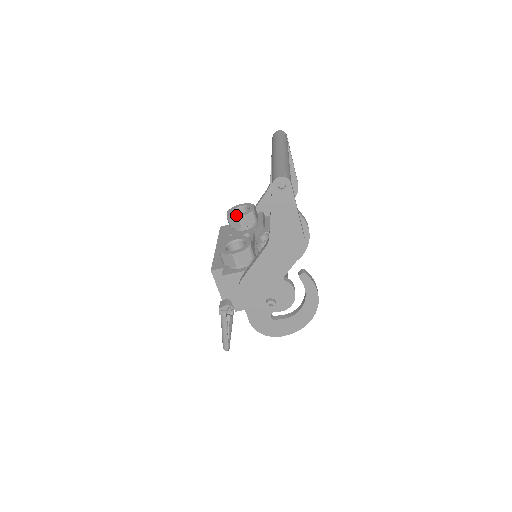
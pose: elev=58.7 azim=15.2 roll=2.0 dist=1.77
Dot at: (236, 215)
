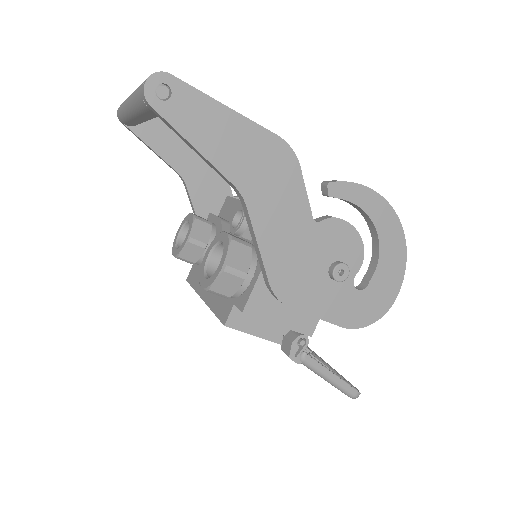
Dot at: (183, 243)
